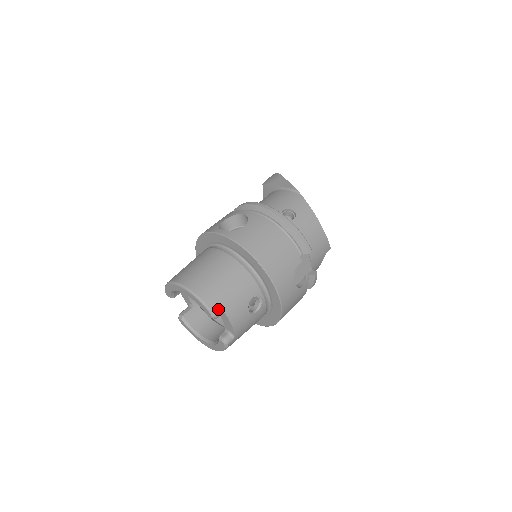
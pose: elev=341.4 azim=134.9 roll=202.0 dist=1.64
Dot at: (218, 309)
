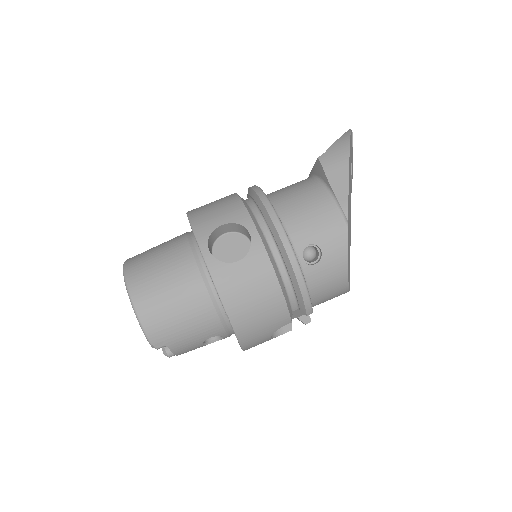
Dot at: (161, 344)
